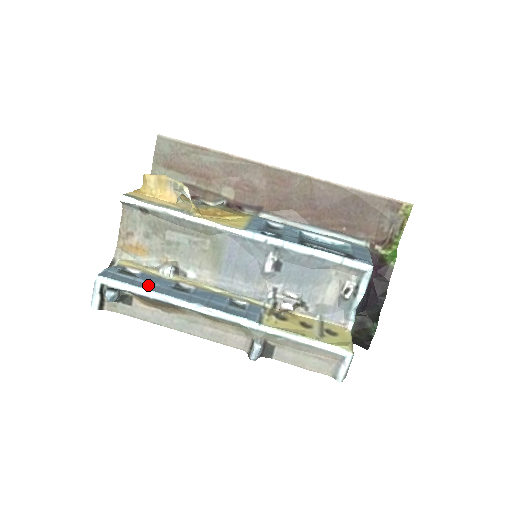
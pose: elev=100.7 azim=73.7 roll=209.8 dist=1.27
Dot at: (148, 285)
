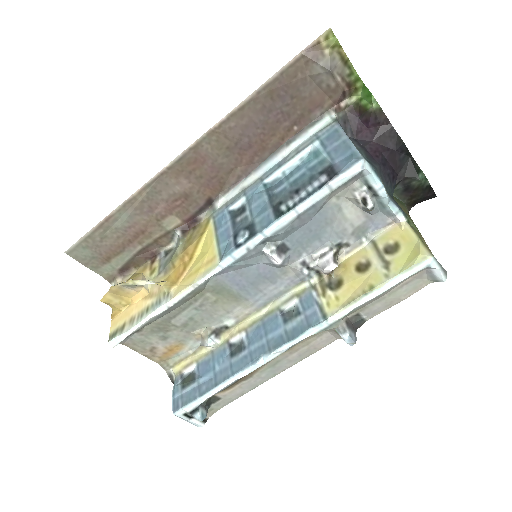
Dot at: (212, 379)
